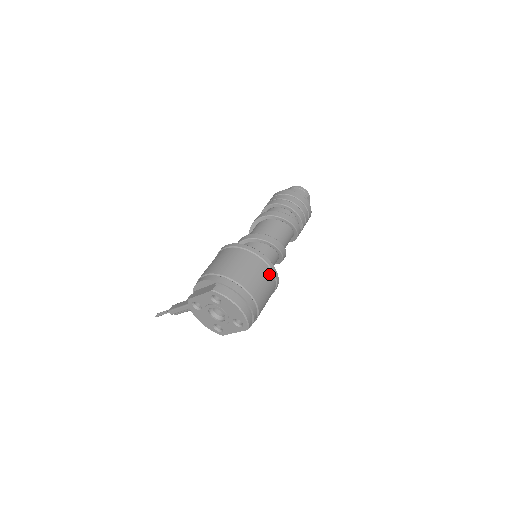
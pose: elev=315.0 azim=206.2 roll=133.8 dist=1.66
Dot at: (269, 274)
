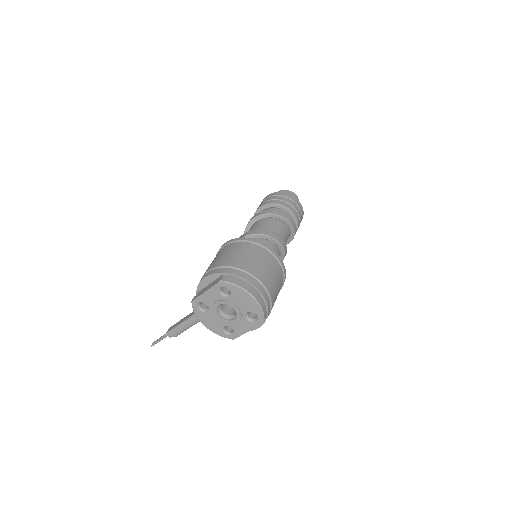
Dot at: (276, 264)
